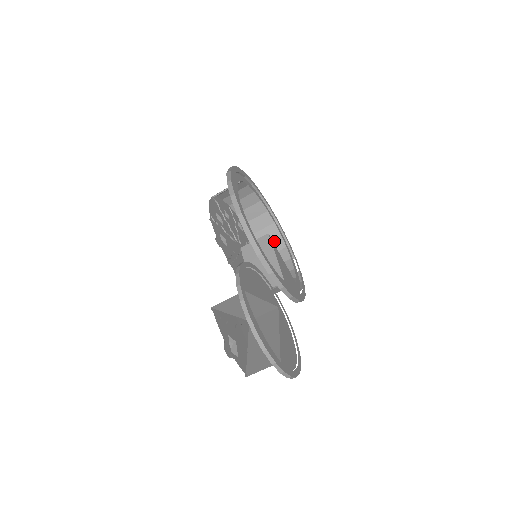
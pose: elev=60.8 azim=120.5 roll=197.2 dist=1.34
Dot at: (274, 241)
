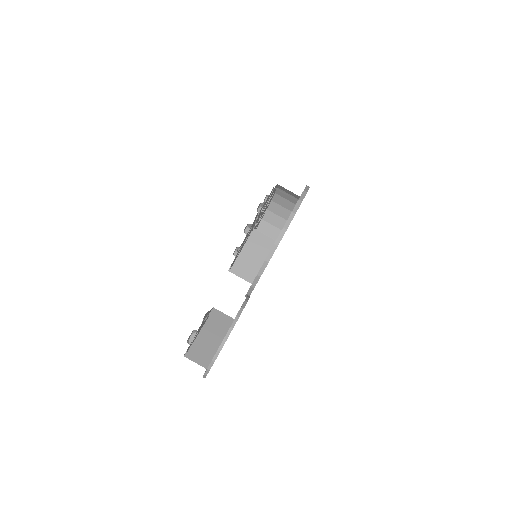
Dot at: (275, 229)
